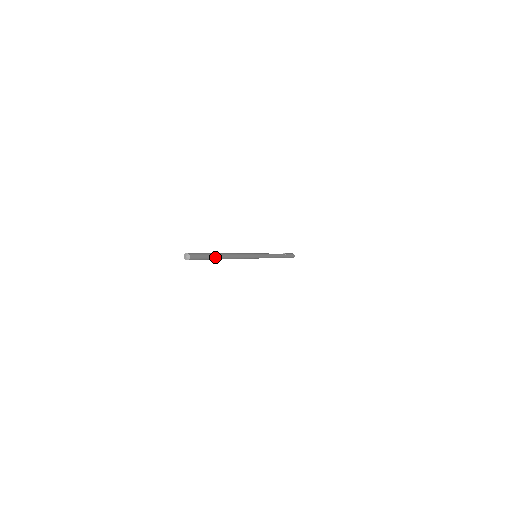
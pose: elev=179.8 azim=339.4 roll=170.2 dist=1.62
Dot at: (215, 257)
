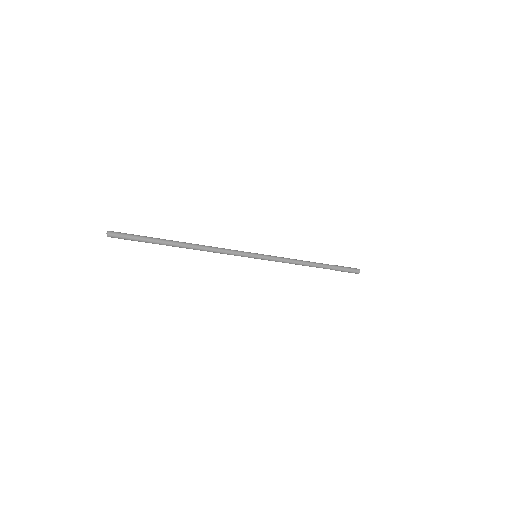
Dot at: (158, 240)
